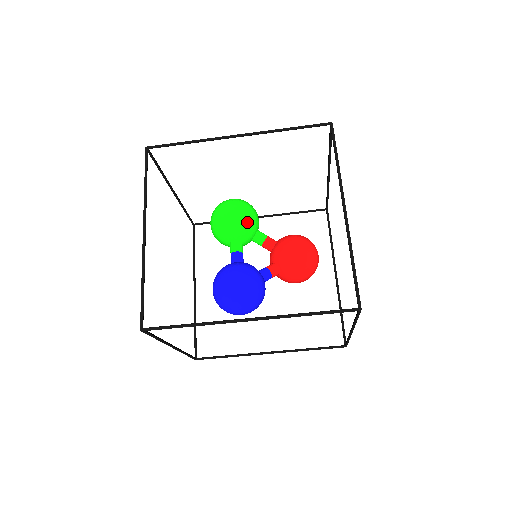
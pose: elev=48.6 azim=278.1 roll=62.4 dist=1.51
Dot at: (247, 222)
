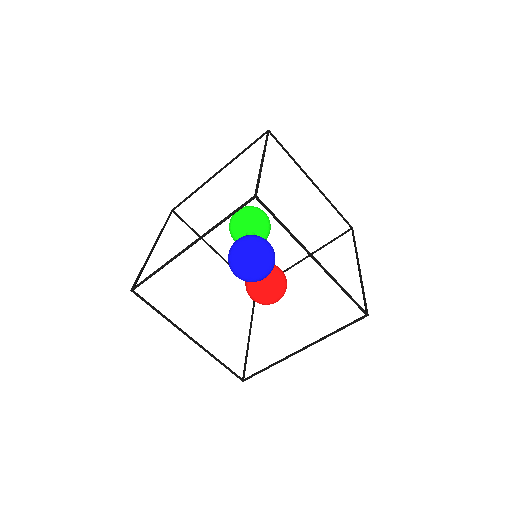
Dot at: (269, 231)
